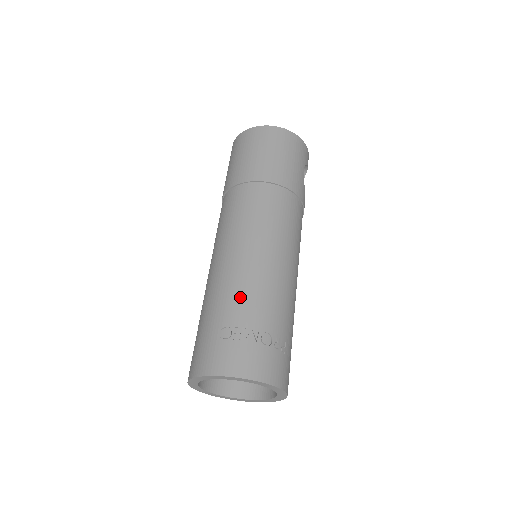
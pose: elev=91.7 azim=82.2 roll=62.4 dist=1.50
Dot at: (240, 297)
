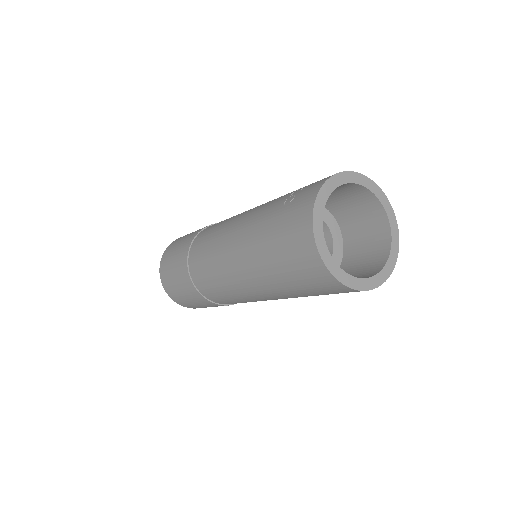
Dot at: (270, 203)
